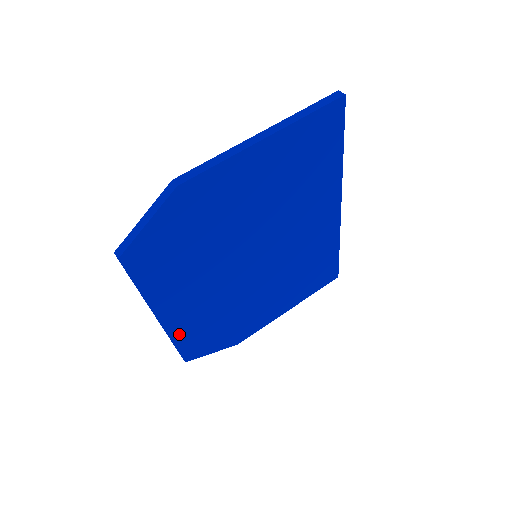
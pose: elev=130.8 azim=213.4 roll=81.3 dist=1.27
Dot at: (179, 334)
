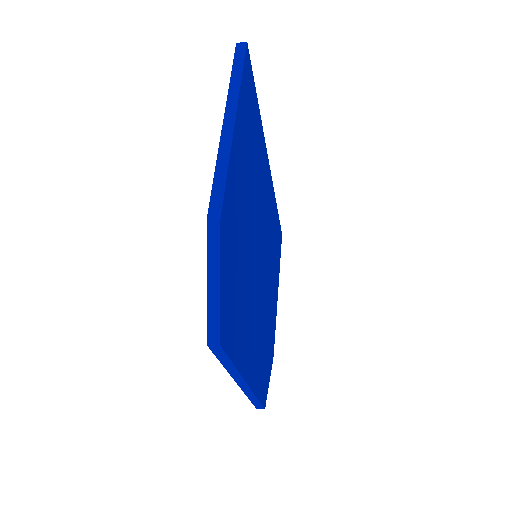
Dot at: (257, 385)
